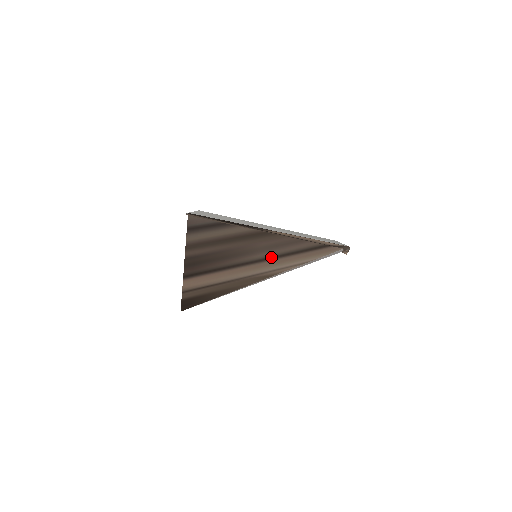
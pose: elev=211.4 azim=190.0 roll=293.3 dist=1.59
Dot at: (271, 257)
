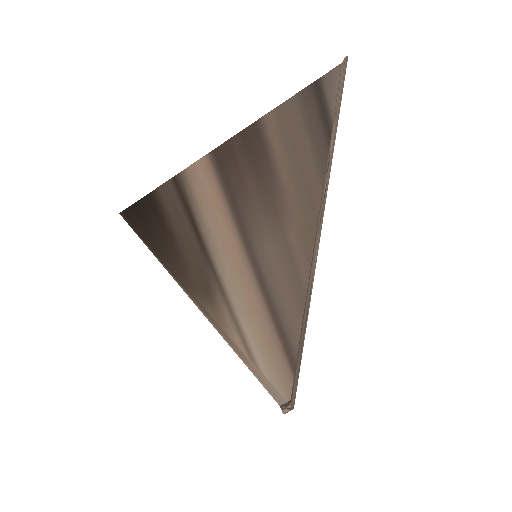
Dot at: (263, 278)
